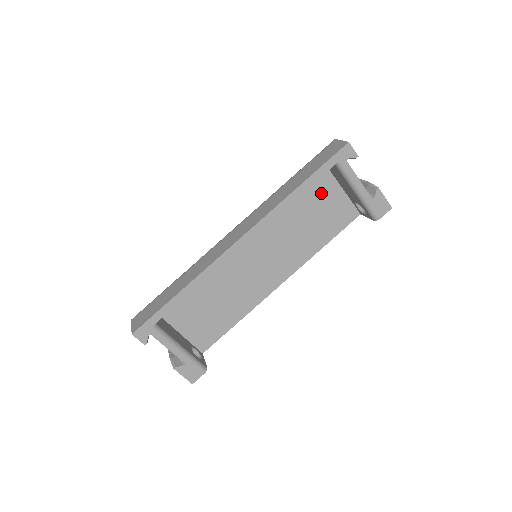
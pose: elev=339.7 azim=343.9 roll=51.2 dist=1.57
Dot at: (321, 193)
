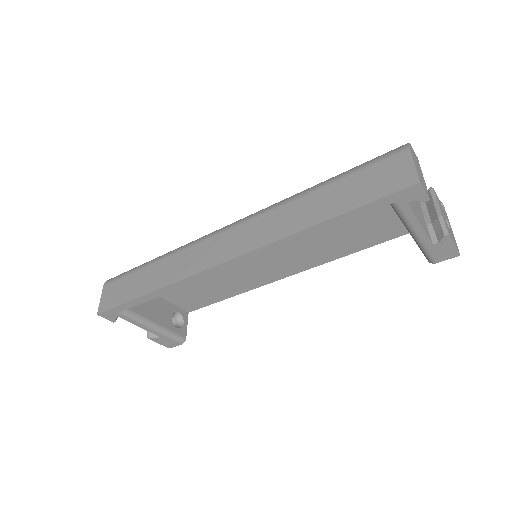
Dot at: occluded
